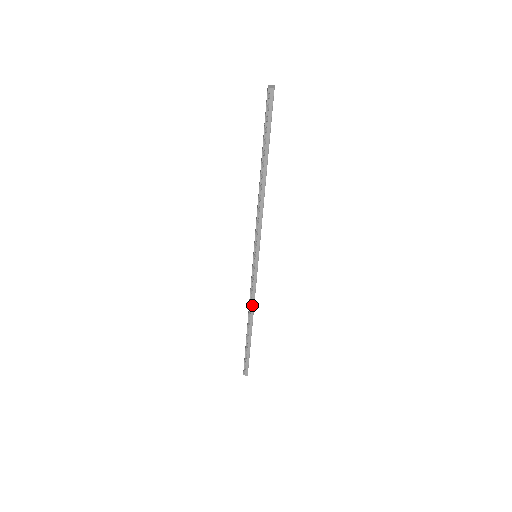
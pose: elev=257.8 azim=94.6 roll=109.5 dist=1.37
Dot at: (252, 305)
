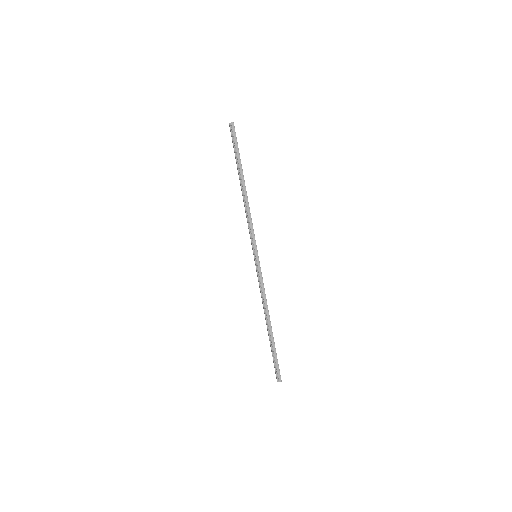
Dot at: (265, 301)
